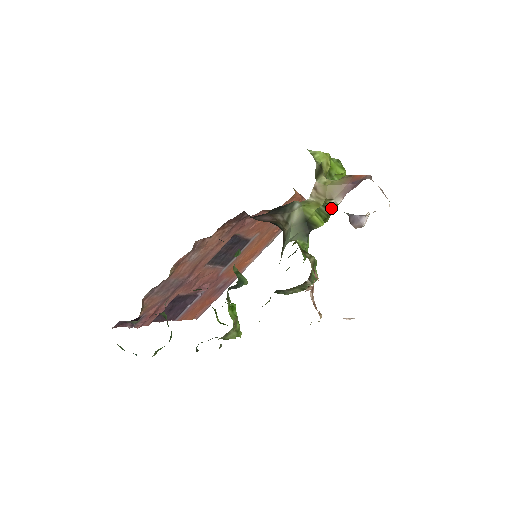
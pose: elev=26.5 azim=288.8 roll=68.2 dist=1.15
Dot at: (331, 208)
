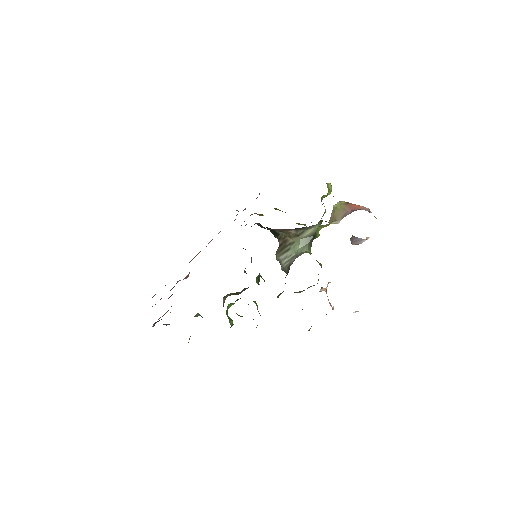
Dot at: occluded
